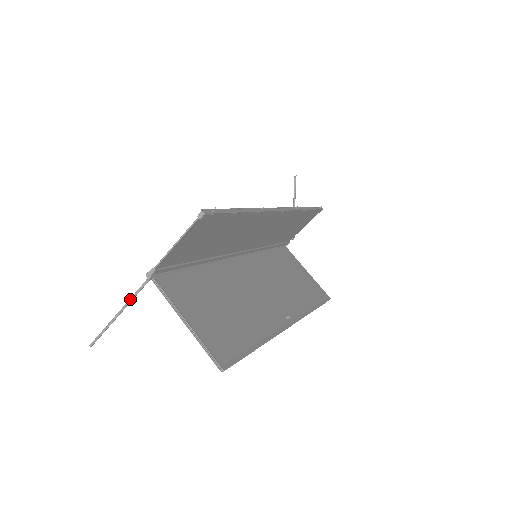
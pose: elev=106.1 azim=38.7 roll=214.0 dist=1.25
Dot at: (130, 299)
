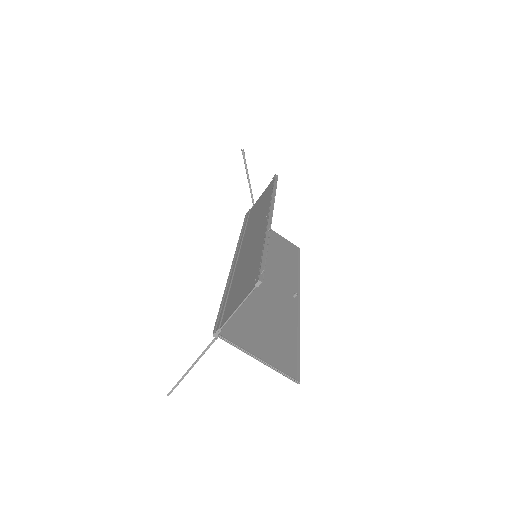
Dot at: (201, 355)
